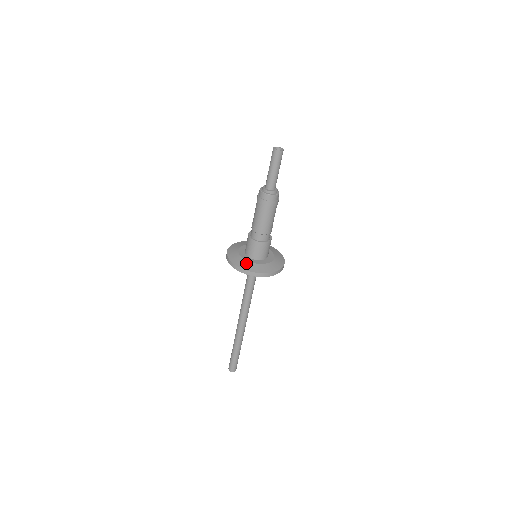
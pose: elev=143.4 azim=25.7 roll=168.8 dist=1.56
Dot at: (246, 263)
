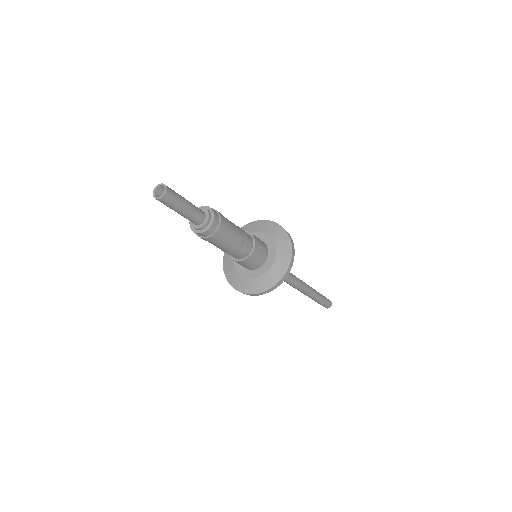
Dot at: (251, 283)
